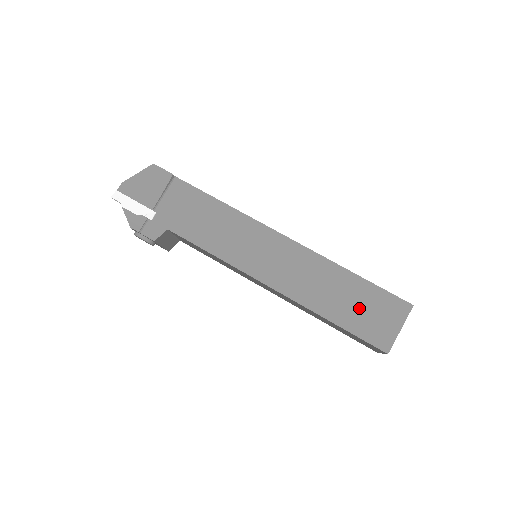
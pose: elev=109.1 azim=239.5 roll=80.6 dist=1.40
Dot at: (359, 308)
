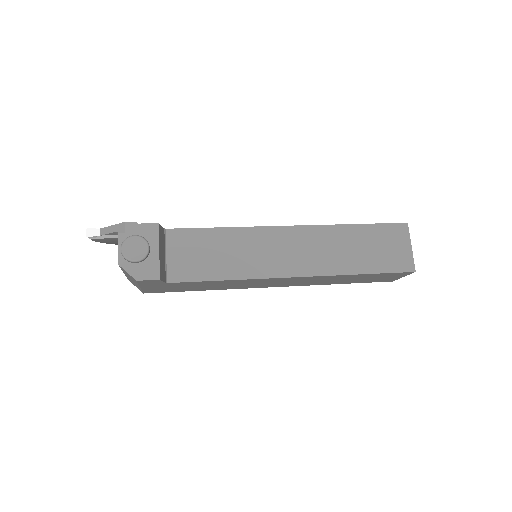
Dot at: occluded
